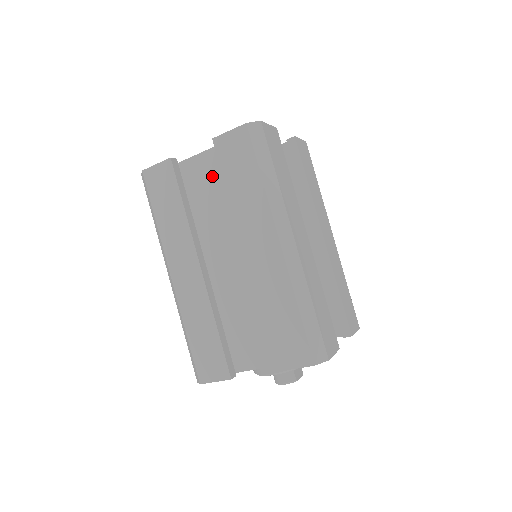
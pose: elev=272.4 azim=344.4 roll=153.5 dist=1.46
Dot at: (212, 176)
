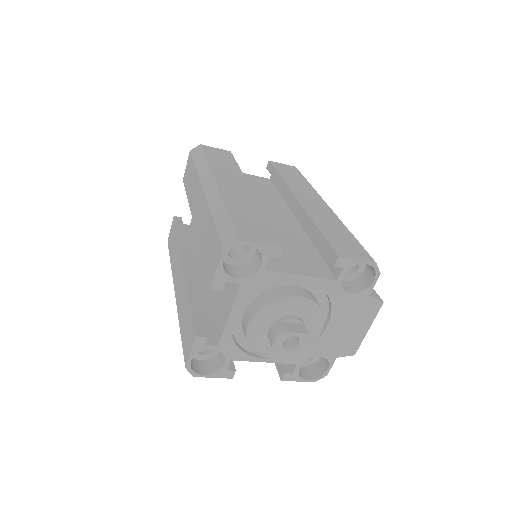
Dot at: occluded
